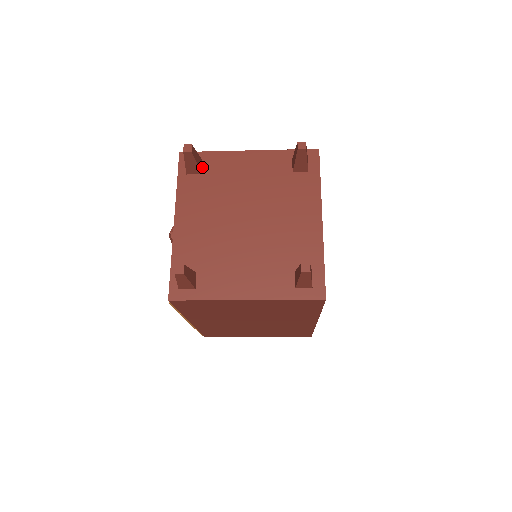
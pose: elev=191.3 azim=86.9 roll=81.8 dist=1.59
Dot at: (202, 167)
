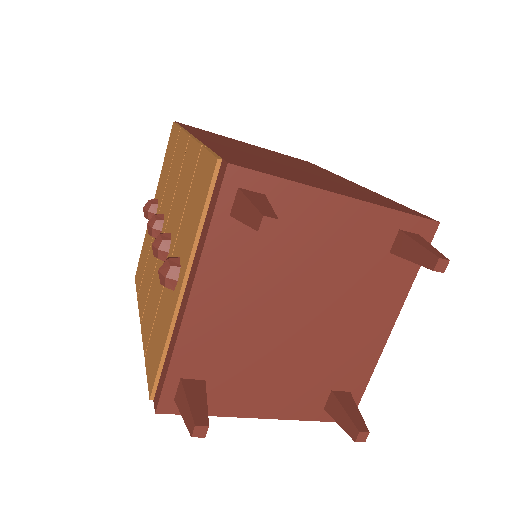
Dot at: occluded
